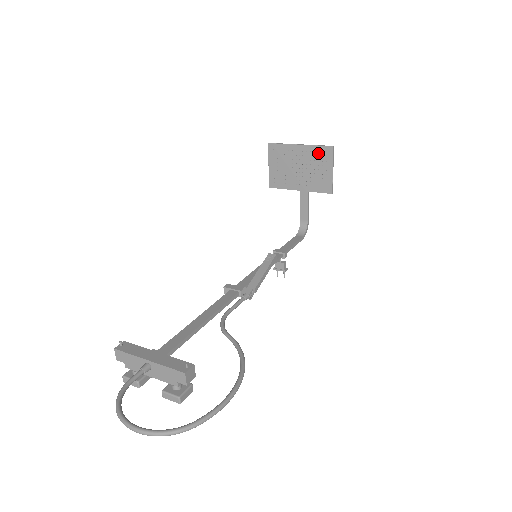
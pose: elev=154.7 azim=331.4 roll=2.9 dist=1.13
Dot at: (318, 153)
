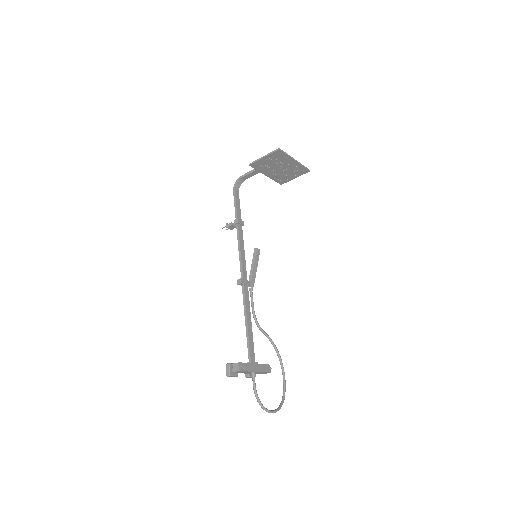
Dot at: (299, 169)
